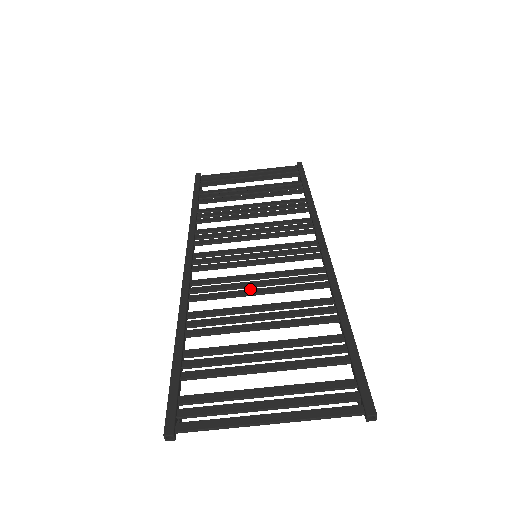
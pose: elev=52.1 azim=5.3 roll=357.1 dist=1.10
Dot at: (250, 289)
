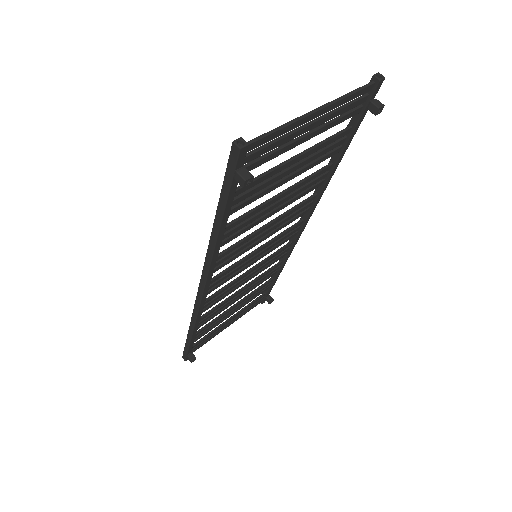
Dot at: (260, 230)
